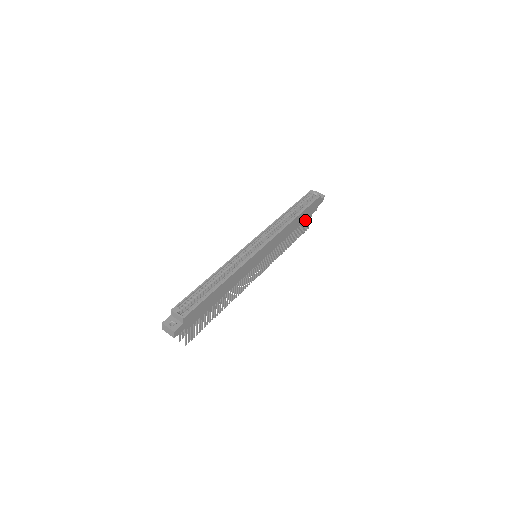
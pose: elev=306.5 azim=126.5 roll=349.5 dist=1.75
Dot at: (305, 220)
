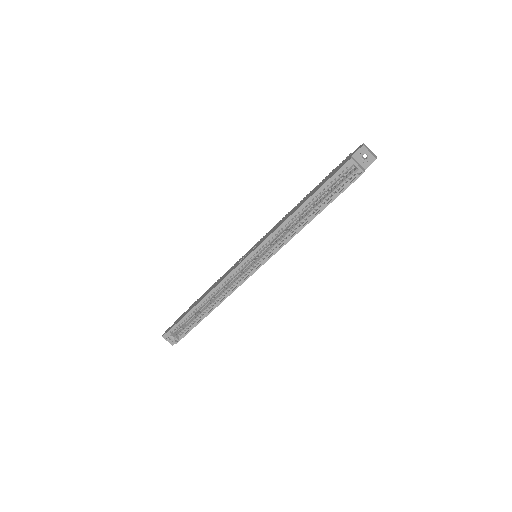
Dot at: occluded
